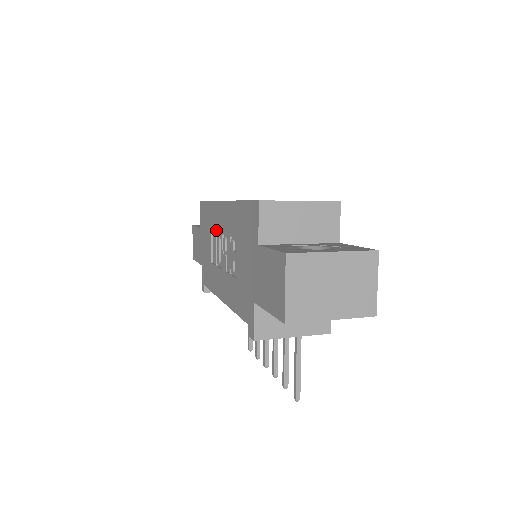
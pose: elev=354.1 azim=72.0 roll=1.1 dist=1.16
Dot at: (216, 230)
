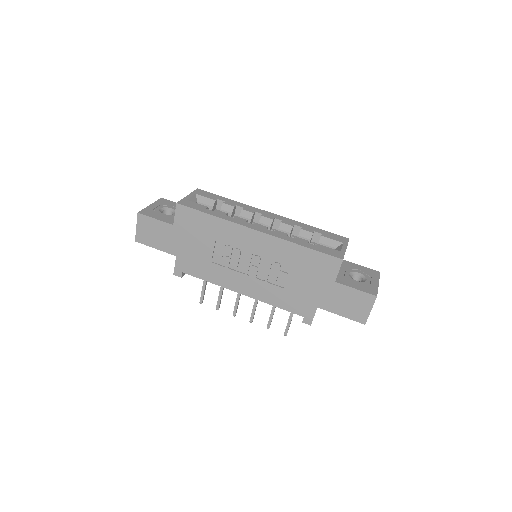
Dot at: (235, 245)
